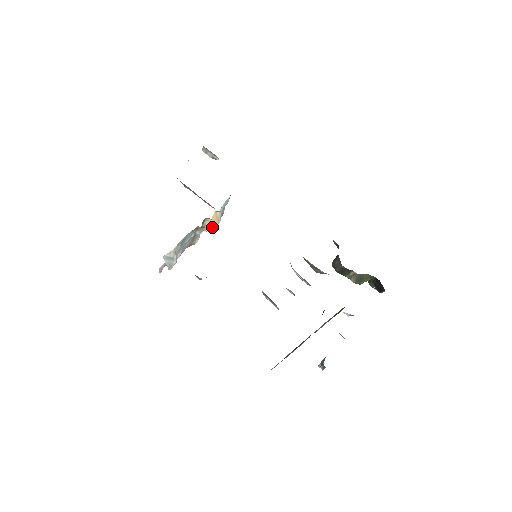
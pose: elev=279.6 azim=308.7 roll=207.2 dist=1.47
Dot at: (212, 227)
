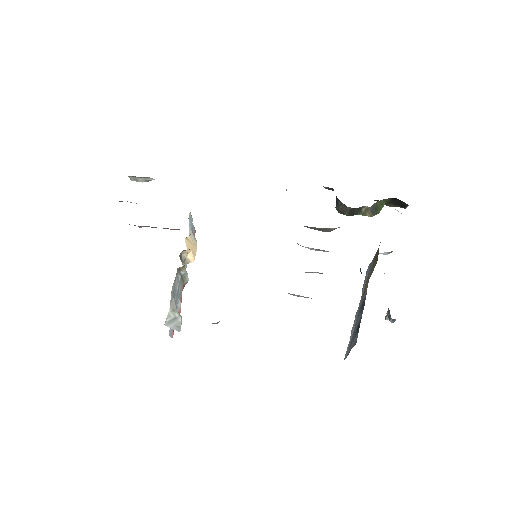
Dot at: (193, 255)
